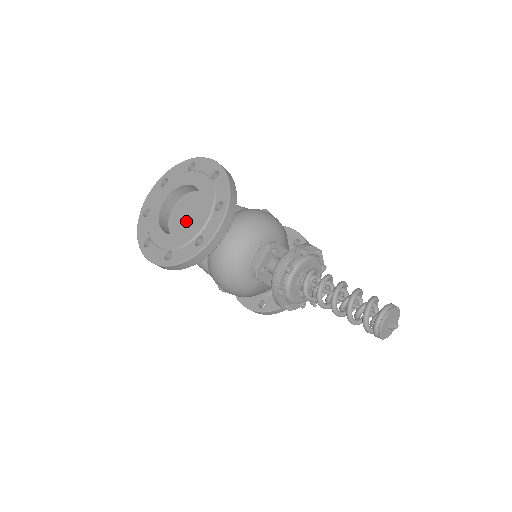
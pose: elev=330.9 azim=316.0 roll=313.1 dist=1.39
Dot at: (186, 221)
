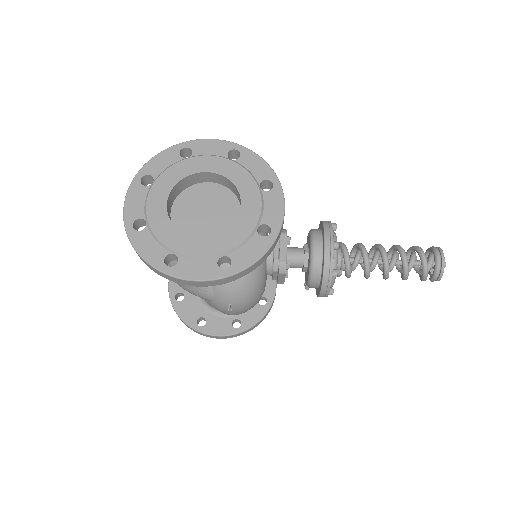
Dot at: (208, 220)
